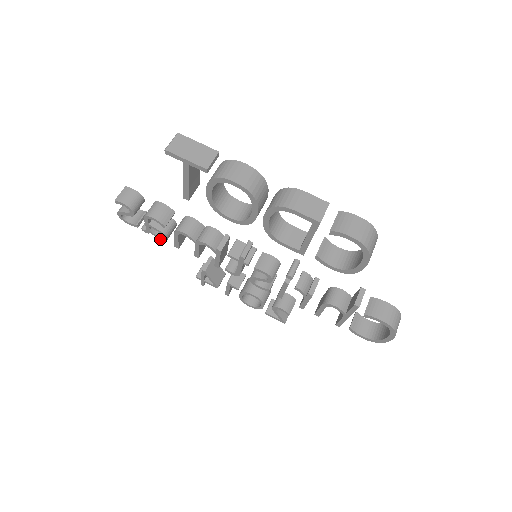
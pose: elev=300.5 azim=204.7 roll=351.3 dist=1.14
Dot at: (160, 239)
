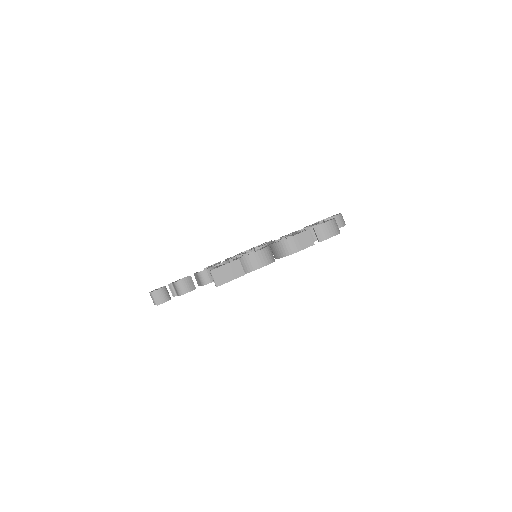
Dot at: occluded
